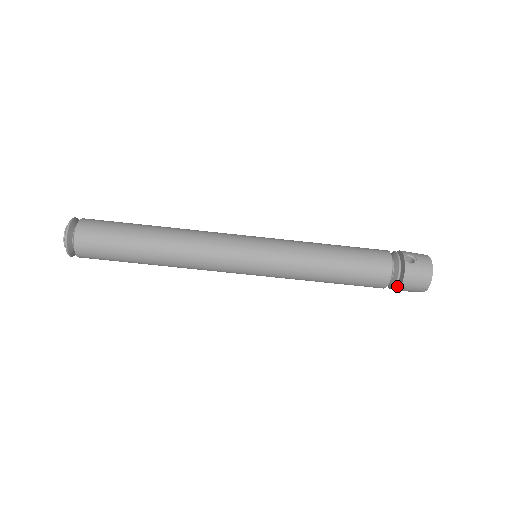
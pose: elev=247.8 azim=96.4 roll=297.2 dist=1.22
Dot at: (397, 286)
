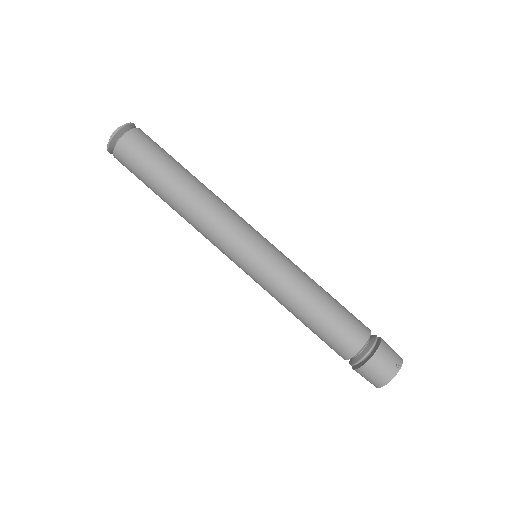
Dot at: (372, 353)
